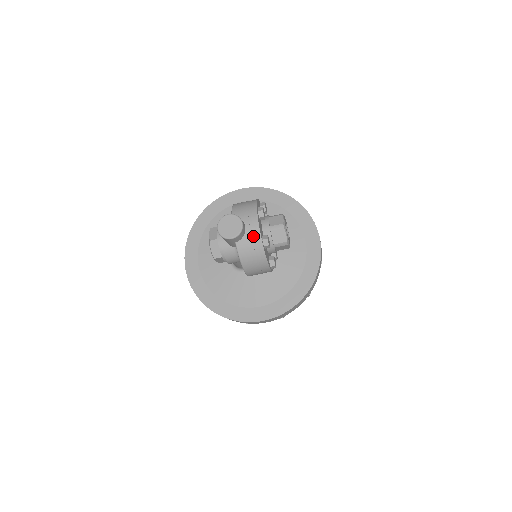
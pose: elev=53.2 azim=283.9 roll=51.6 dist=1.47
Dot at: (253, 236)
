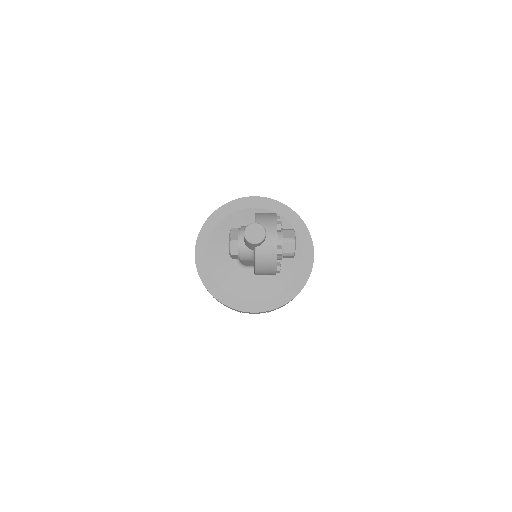
Dot at: (271, 245)
